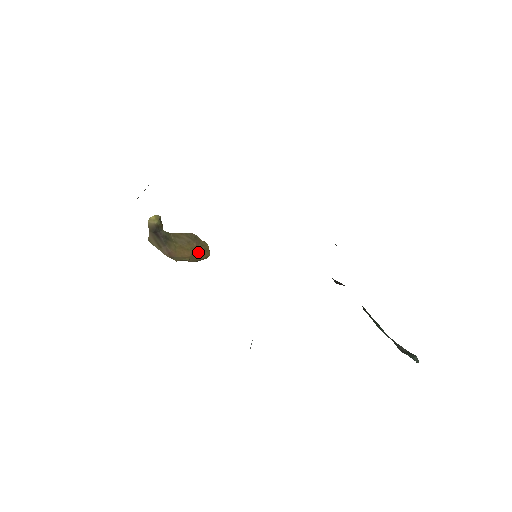
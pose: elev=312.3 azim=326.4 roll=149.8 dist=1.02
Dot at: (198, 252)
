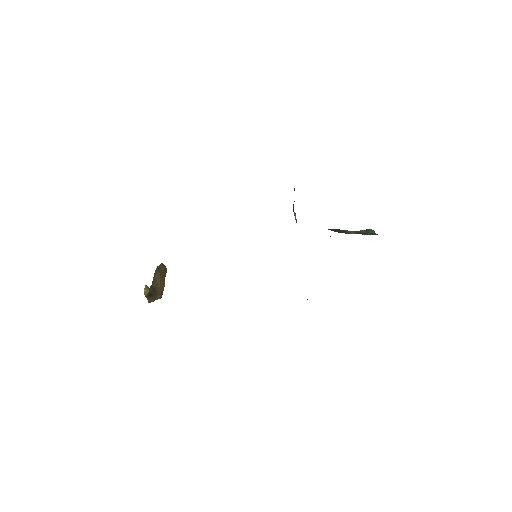
Dot at: (164, 274)
